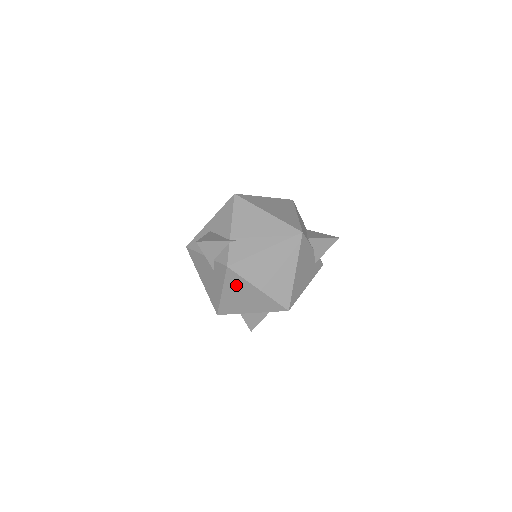
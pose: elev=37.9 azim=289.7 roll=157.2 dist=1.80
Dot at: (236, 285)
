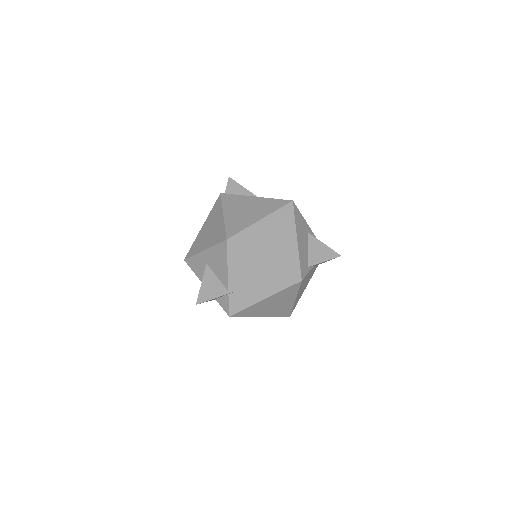
Dot at: occluded
